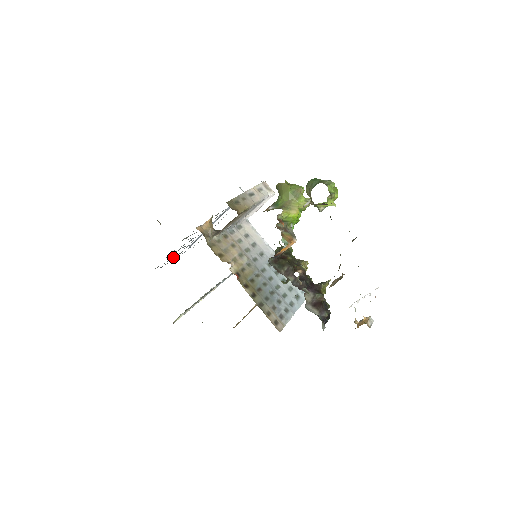
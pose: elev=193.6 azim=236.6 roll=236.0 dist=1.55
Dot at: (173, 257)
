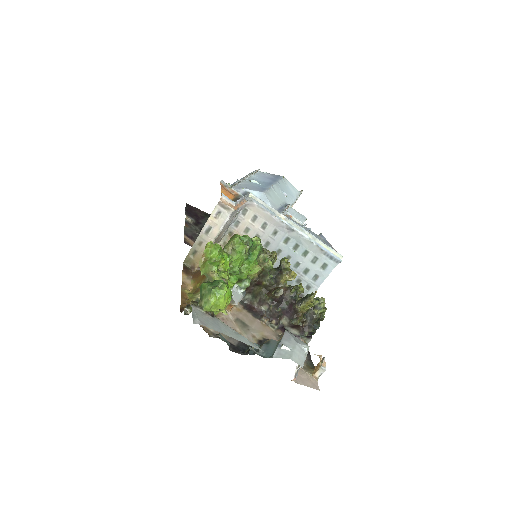
Dot at: occluded
